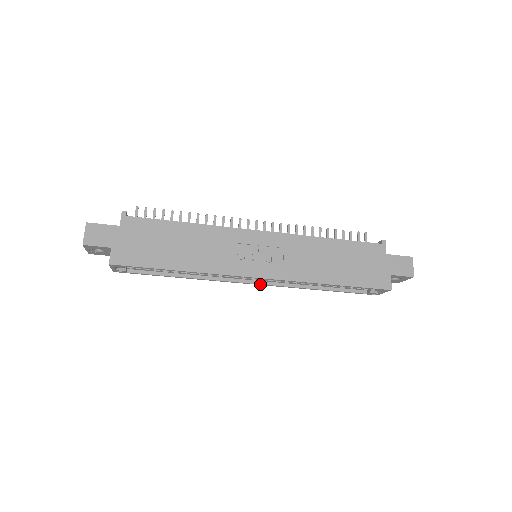
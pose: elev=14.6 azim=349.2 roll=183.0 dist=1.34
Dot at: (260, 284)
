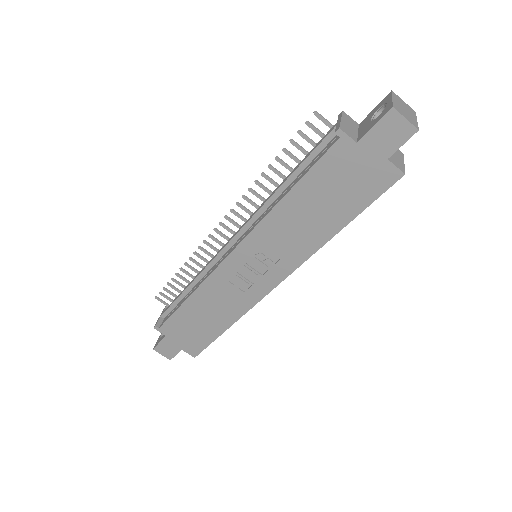
Dot at: occluded
